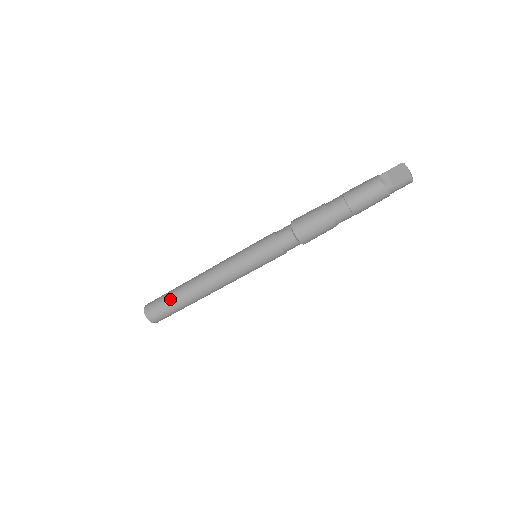
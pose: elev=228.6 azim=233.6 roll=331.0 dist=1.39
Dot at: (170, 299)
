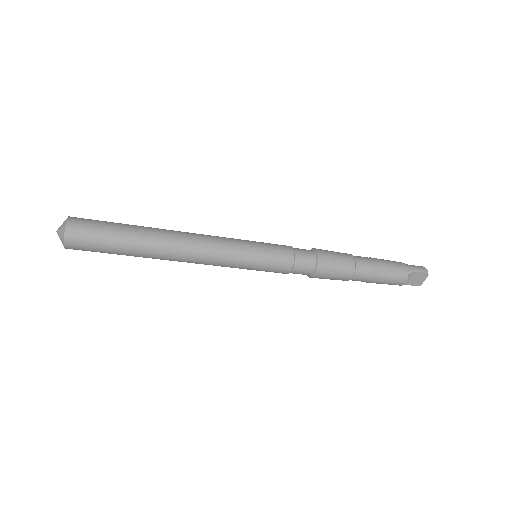
Dot at: (120, 252)
